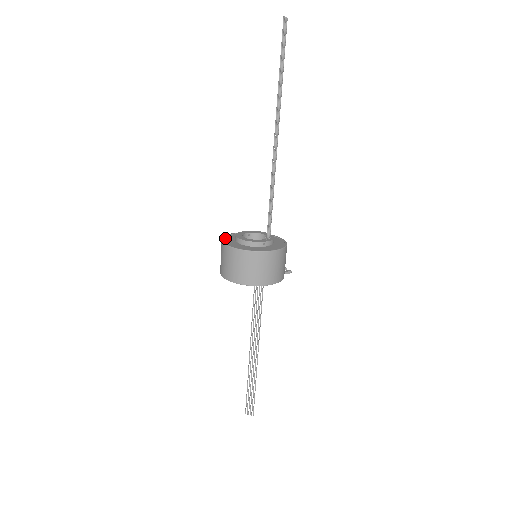
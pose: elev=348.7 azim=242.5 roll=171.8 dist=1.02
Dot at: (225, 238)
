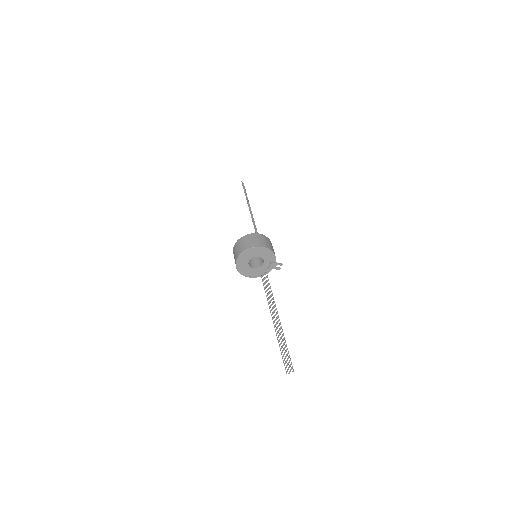
Dot at: occluded
